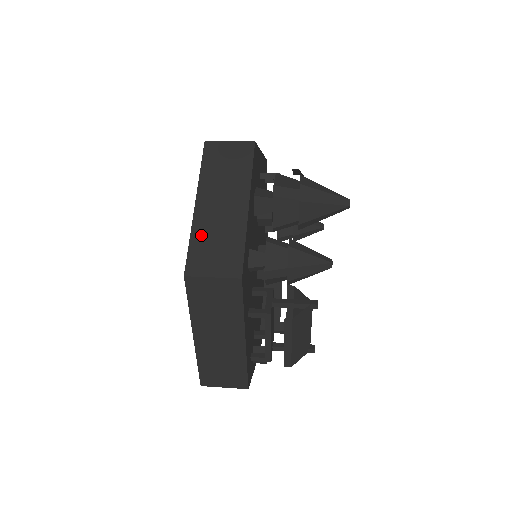
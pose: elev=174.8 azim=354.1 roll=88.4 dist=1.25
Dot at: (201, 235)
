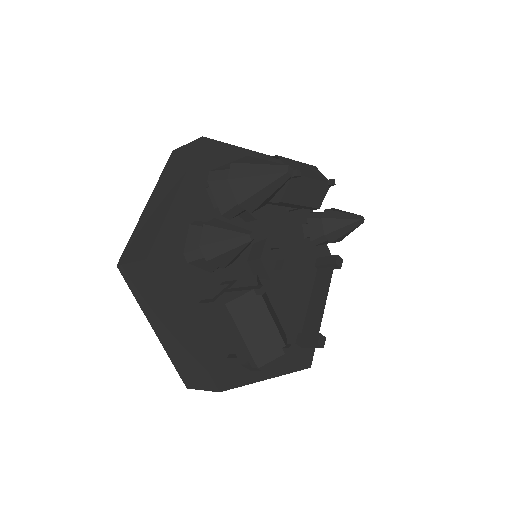
Dot at: (139, 229)
